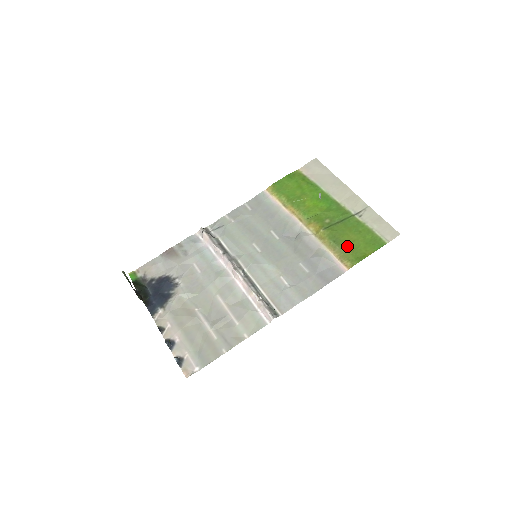
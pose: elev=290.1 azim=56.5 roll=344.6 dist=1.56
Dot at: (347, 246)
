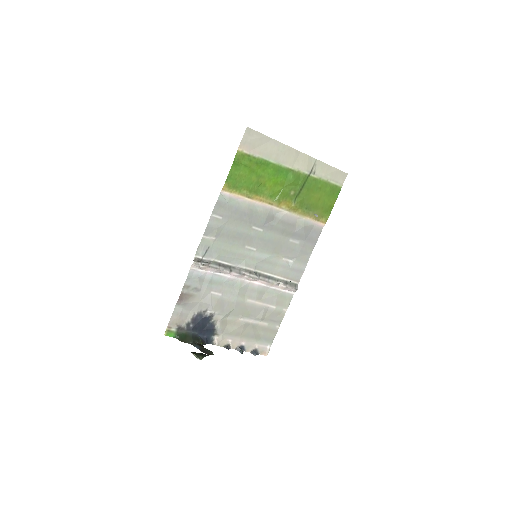
Dot at: (317, 207)
